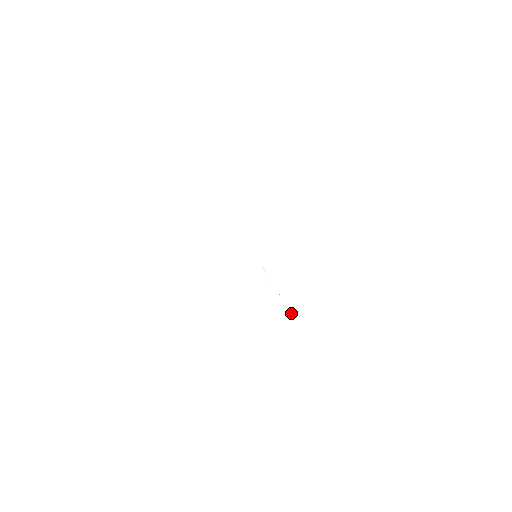
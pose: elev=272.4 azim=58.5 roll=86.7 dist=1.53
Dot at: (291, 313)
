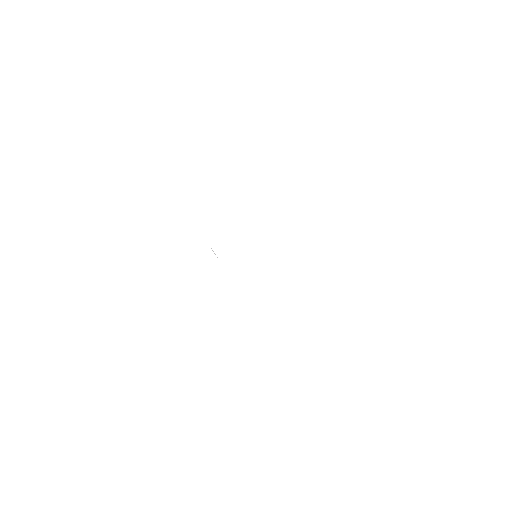
Dot at: occluded
